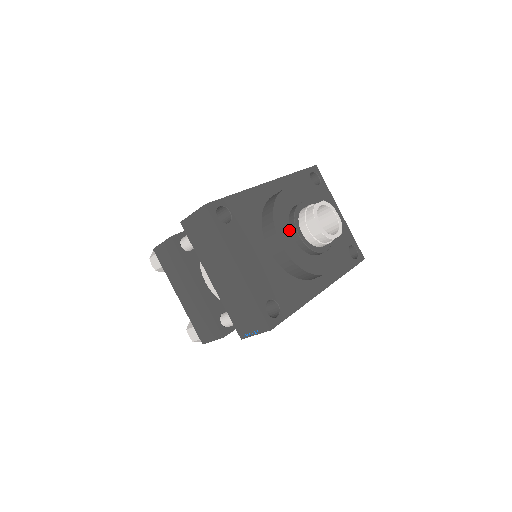
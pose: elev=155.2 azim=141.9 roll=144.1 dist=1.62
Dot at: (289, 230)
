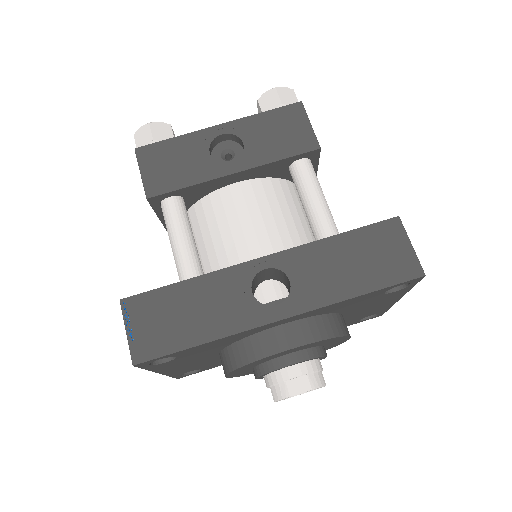
Dot at: (252, 368)
